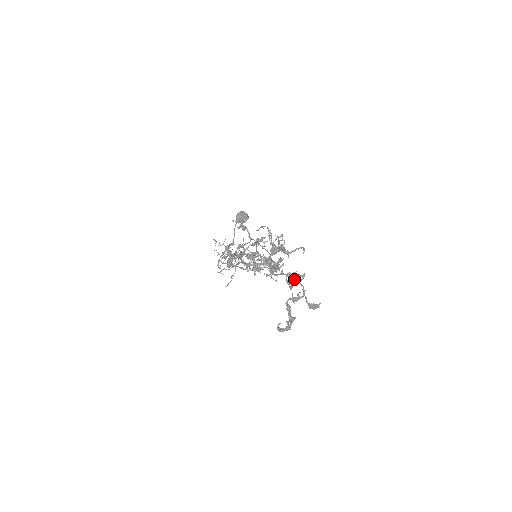
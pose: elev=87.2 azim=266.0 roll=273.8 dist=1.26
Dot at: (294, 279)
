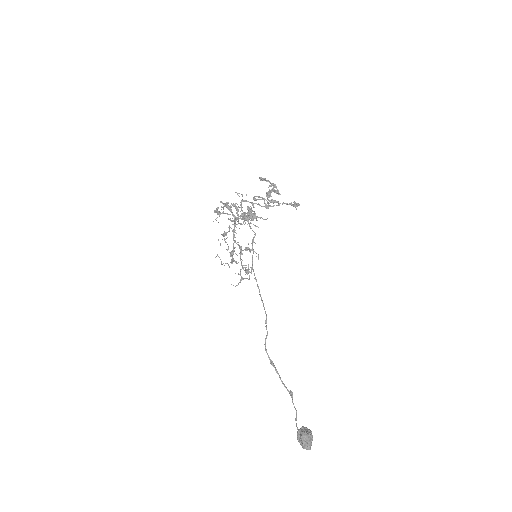
Dot at: (260, 199)
